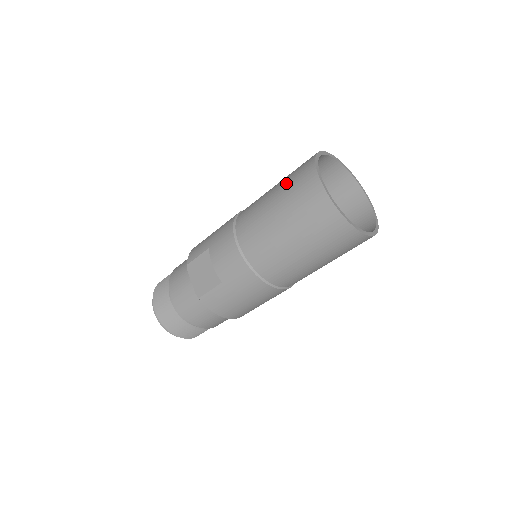
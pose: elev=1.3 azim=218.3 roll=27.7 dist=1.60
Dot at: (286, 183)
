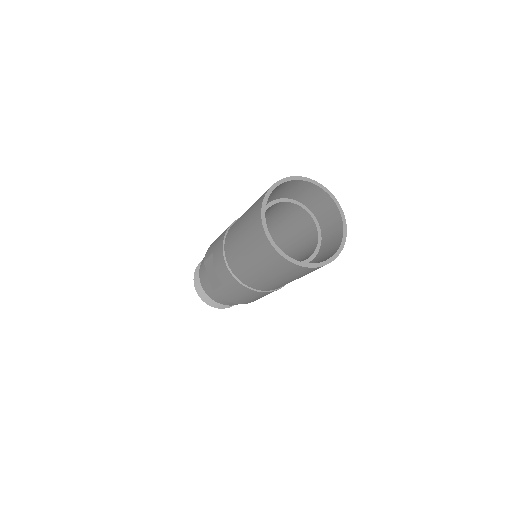
Dot at: (248, 214)
